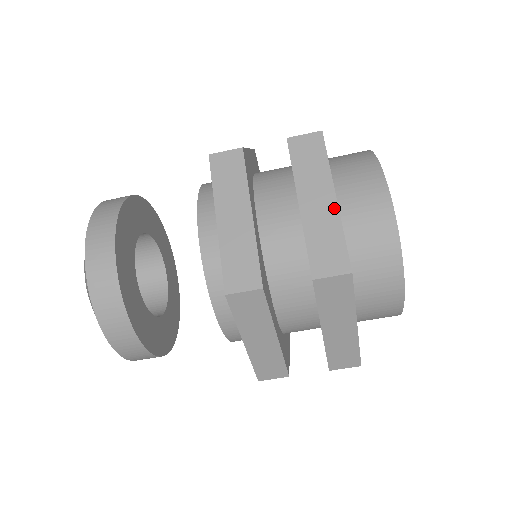
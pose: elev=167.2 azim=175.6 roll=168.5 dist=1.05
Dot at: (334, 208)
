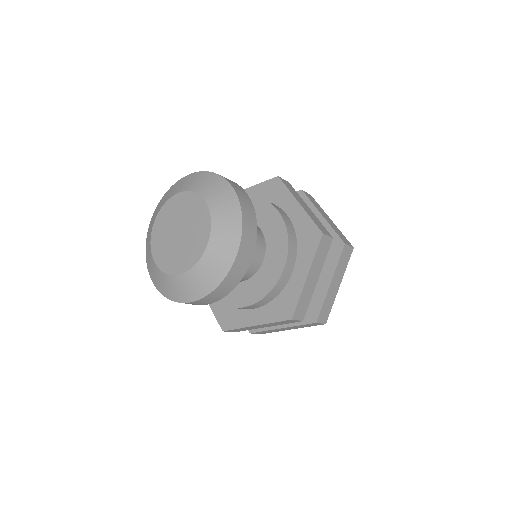
Dot at: (333, 223)
